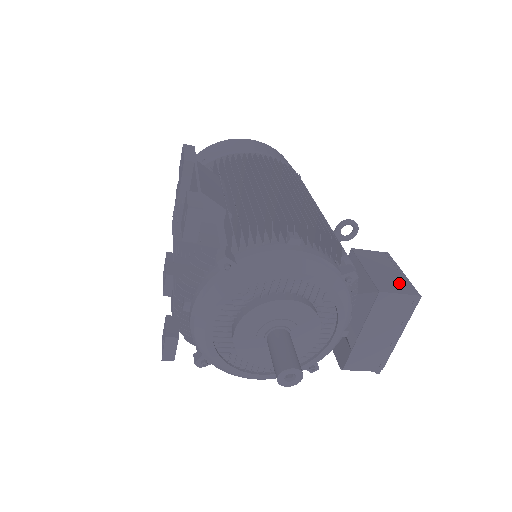
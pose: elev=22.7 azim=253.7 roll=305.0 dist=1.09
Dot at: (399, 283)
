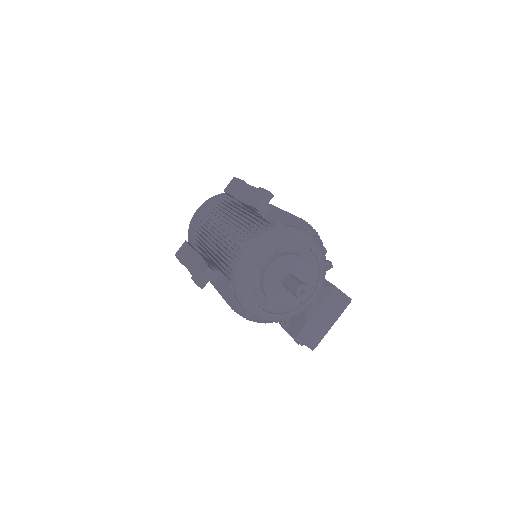
Dot at: occluded
